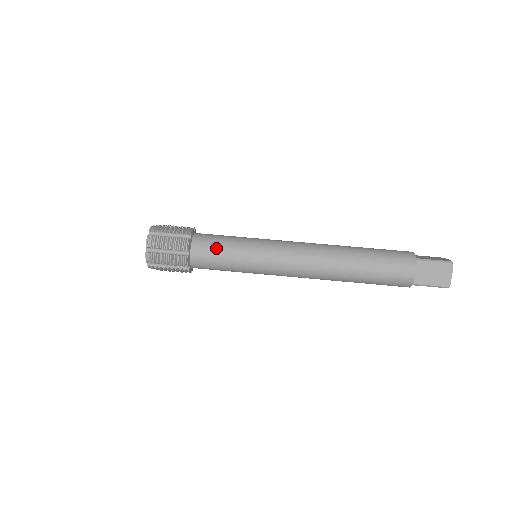
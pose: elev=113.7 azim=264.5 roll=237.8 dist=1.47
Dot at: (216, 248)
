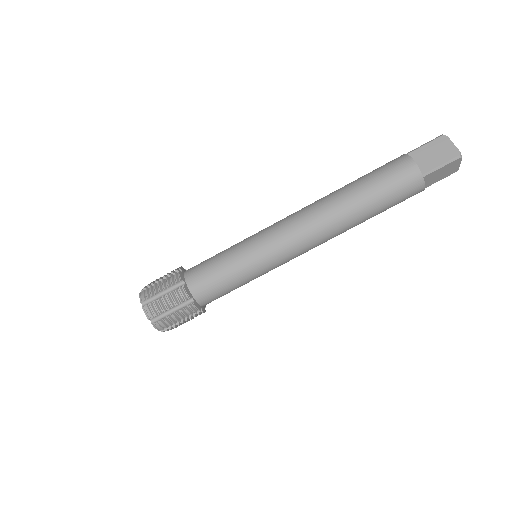
Dot at: (222, 290)
